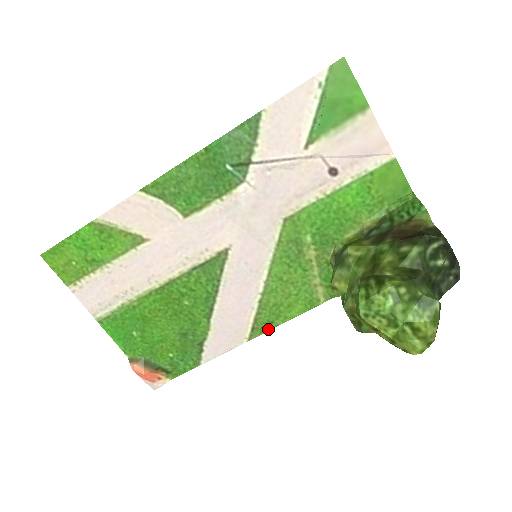
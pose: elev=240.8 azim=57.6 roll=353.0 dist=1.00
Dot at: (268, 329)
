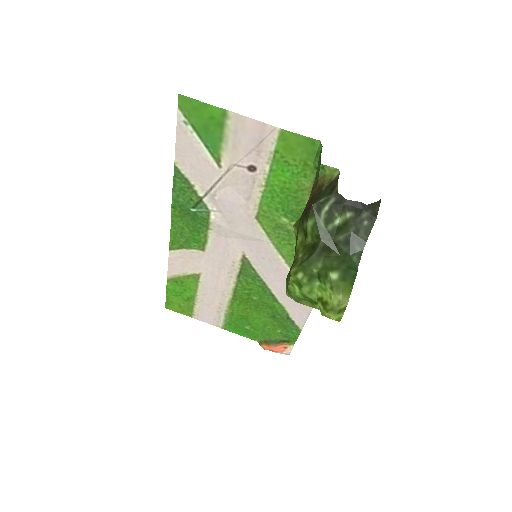
Dot at: occluded
